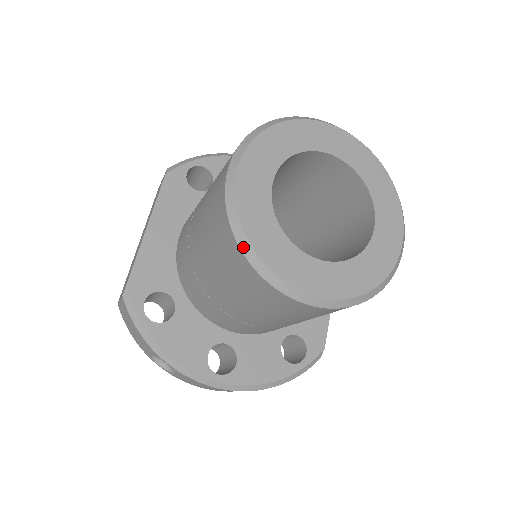
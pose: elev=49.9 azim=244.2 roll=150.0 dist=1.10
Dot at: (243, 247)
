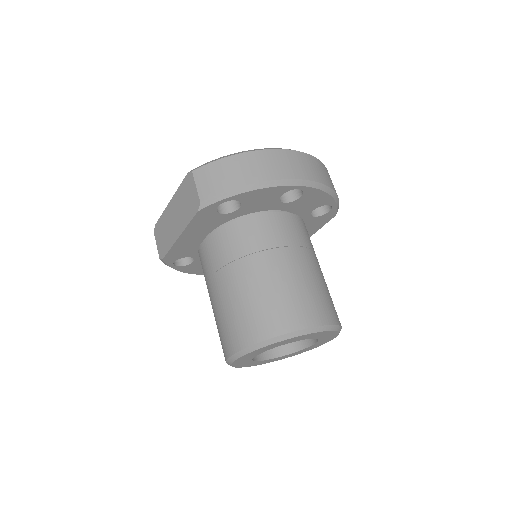
Dot at: occluded
